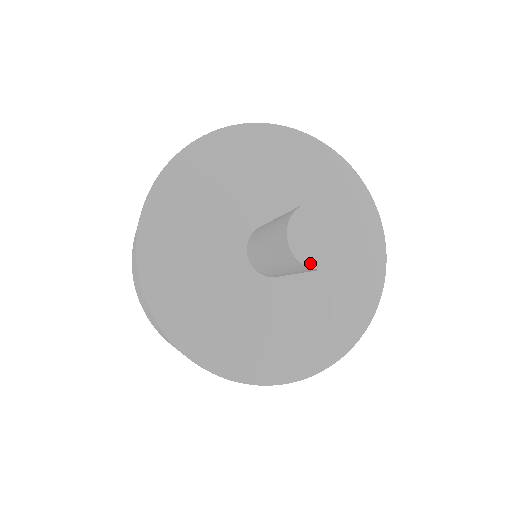
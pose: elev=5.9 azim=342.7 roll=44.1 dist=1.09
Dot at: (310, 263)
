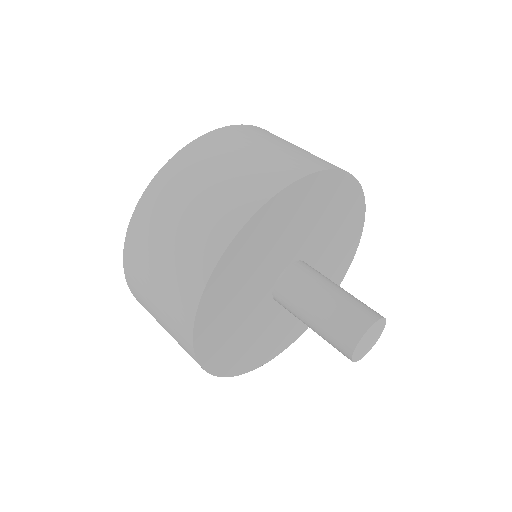
Dot at: (354, 358)
